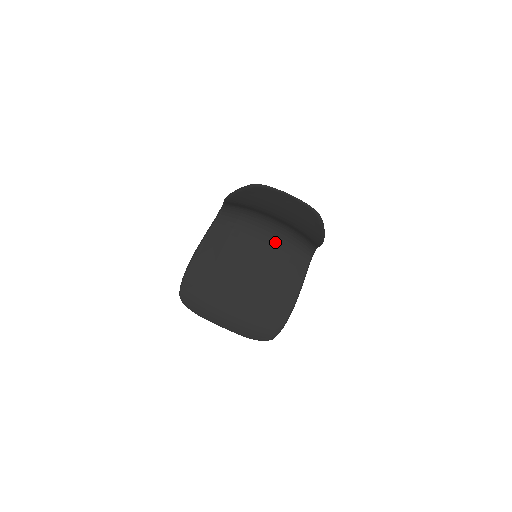
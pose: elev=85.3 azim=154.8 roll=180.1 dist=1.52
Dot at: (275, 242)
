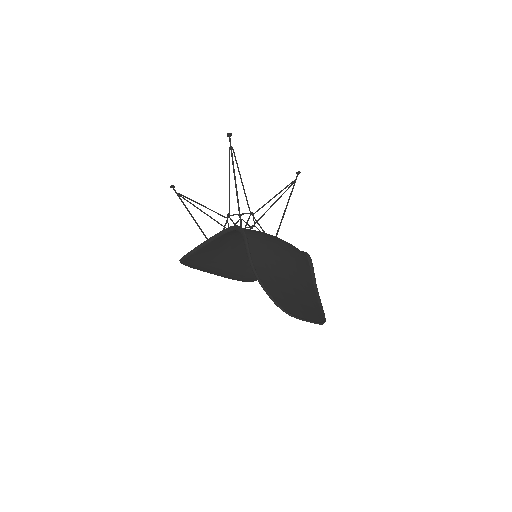
Dot at: occluded
